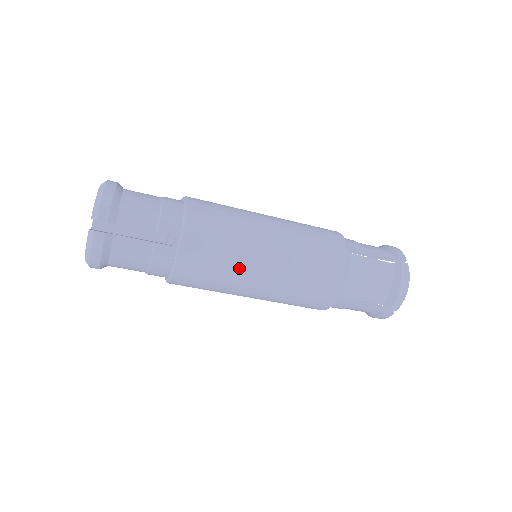
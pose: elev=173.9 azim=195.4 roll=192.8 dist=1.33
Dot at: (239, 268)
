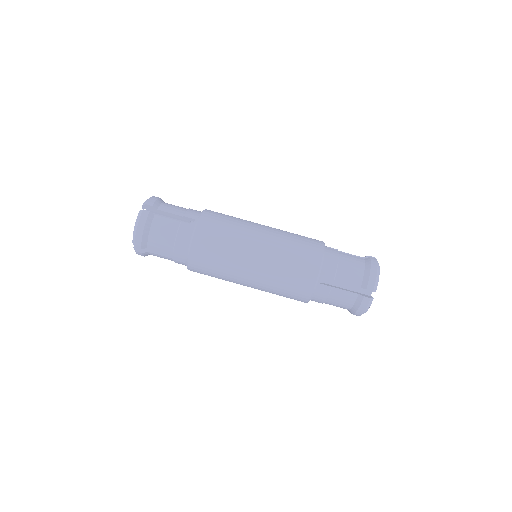
Dot at: (229, 281)
